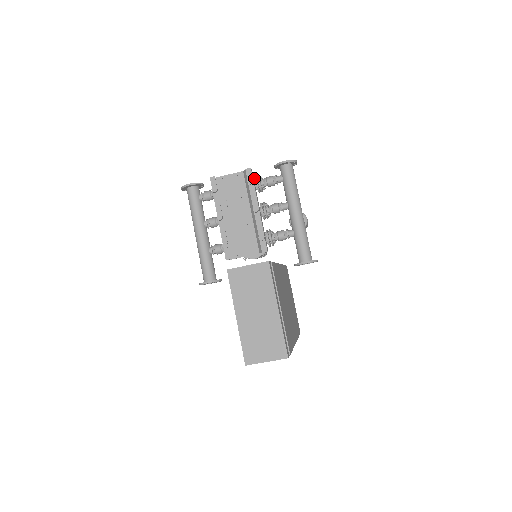
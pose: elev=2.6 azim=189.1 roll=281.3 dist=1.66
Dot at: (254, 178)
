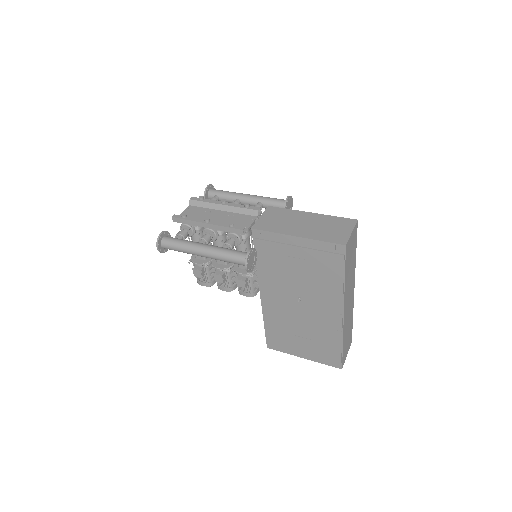
Dot at: occluded
